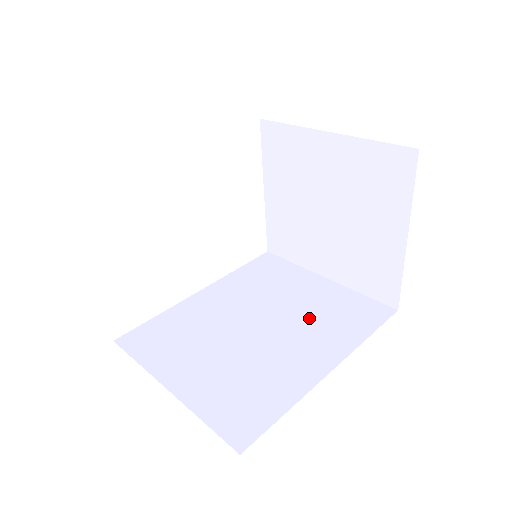
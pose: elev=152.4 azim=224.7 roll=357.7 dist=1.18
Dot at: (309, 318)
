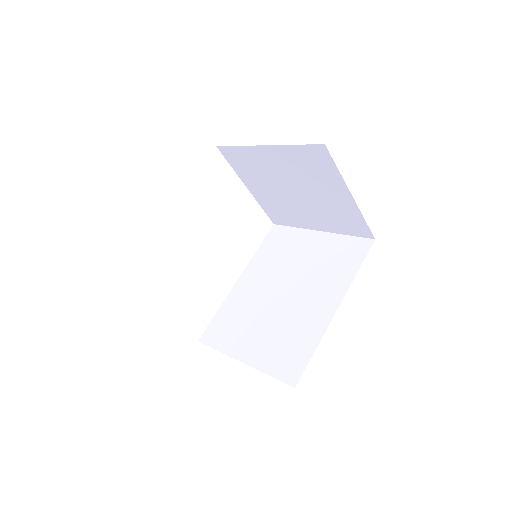
Dot at: (315, 272)
